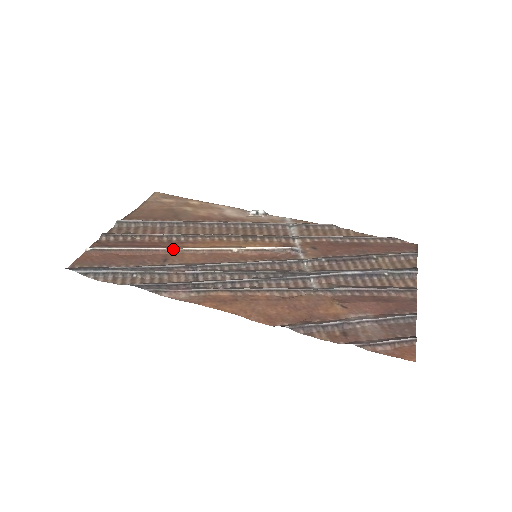
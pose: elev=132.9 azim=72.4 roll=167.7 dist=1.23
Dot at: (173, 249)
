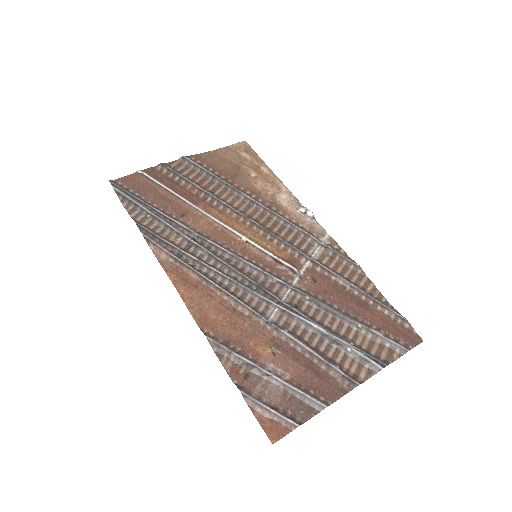
Dot at: (197, 209)
